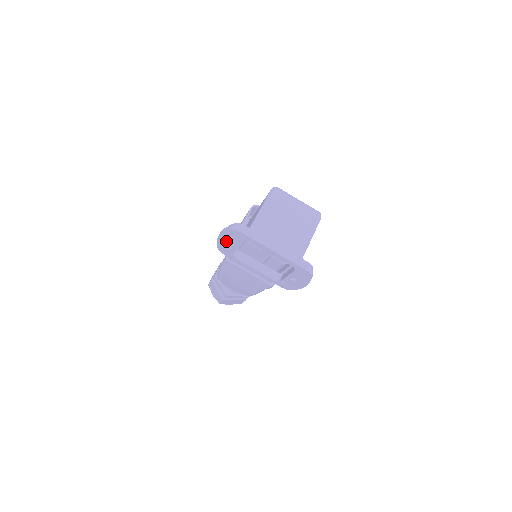
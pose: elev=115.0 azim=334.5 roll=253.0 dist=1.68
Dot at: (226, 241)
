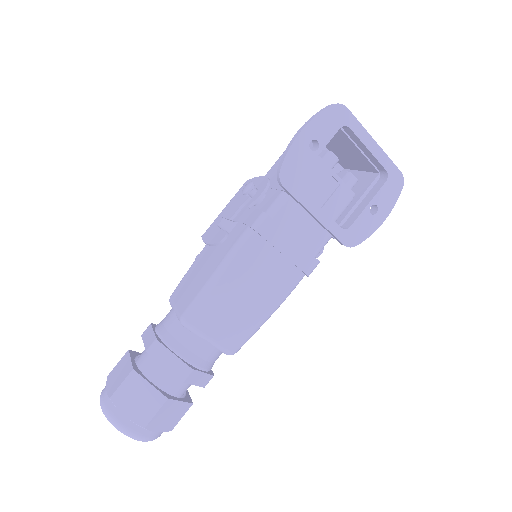
Dot at: (309, 140)
